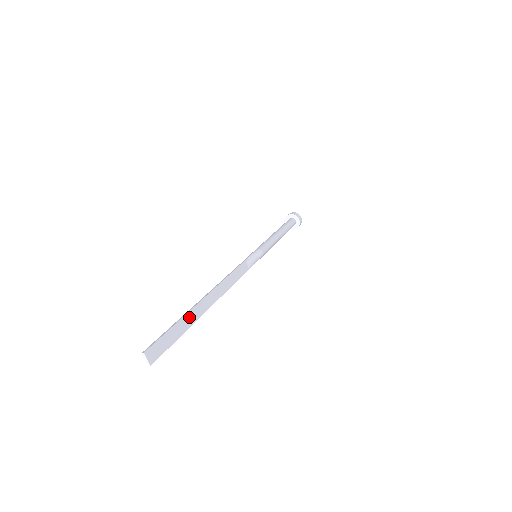
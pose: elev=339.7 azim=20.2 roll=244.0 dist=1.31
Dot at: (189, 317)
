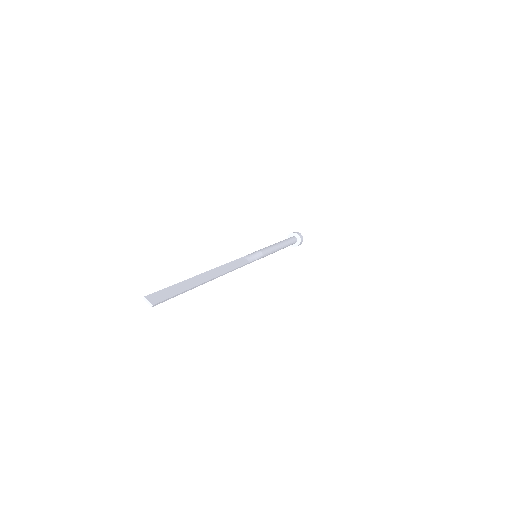
Dot at: (188, 283)
